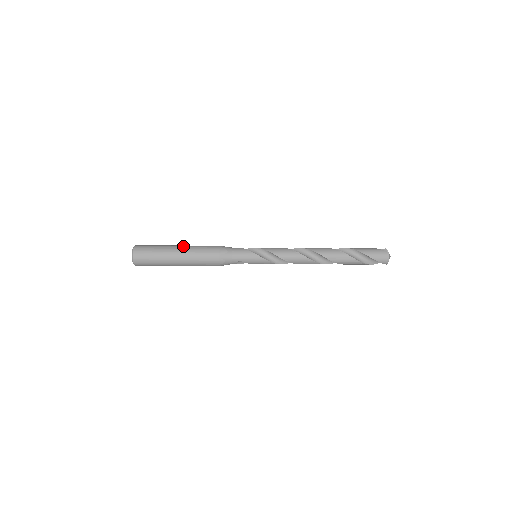
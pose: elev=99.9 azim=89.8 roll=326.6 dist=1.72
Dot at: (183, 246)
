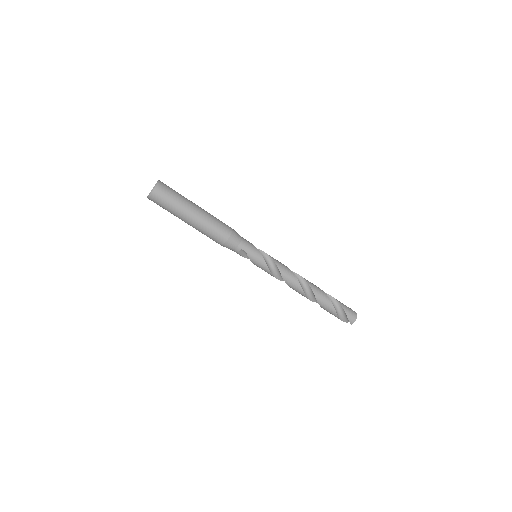
Dot at: occluded
